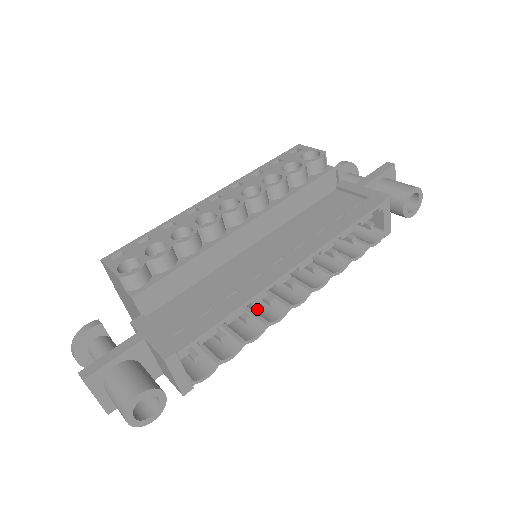
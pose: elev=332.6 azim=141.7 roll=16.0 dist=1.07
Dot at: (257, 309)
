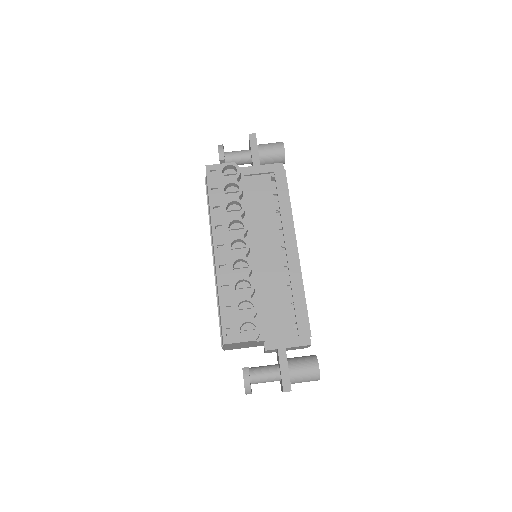
Dot at: occluded
